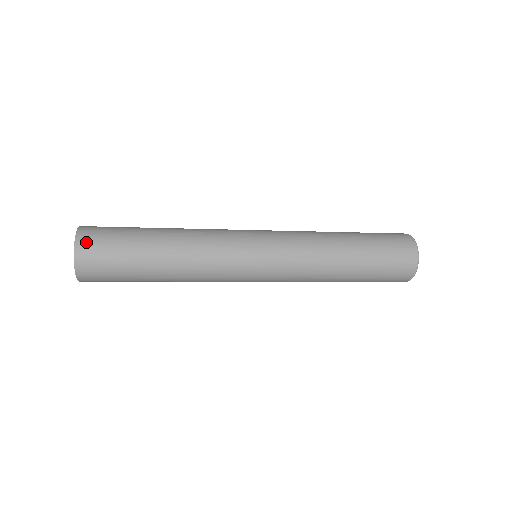
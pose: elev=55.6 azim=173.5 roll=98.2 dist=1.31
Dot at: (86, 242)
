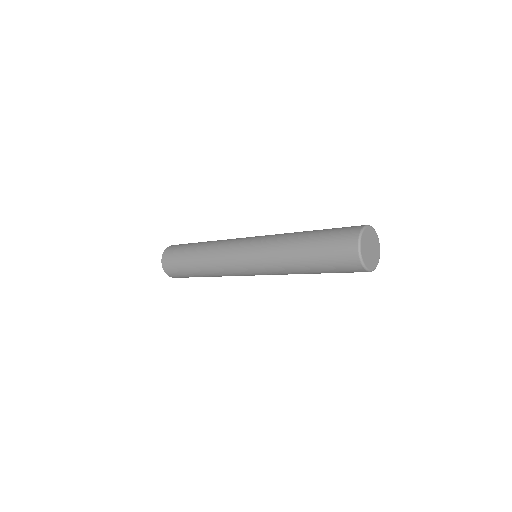
Dot at: (168, 250)
